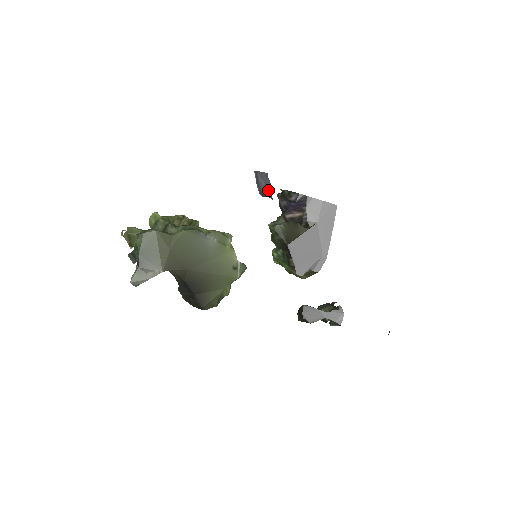
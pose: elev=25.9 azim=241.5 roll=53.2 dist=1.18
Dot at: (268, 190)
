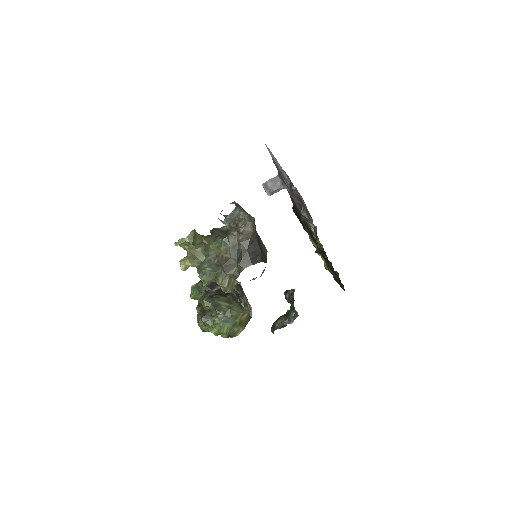
Dot at: (278, 185)
